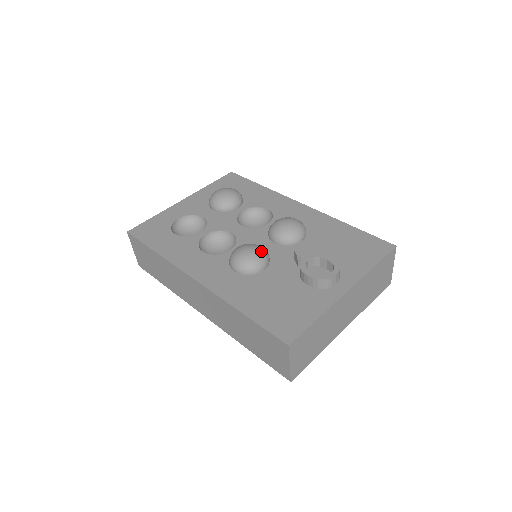
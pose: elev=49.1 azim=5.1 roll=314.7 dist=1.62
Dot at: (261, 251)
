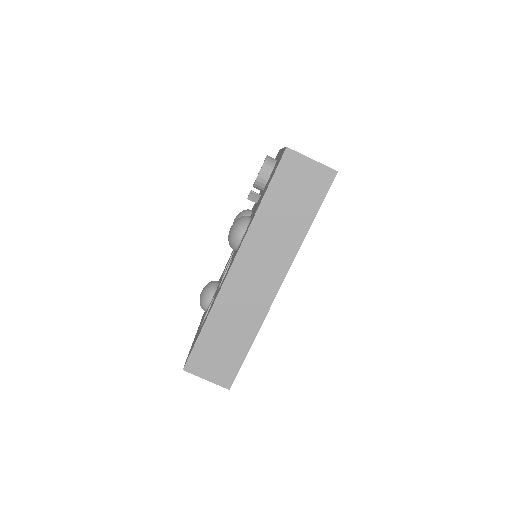
Dot at: occluded
